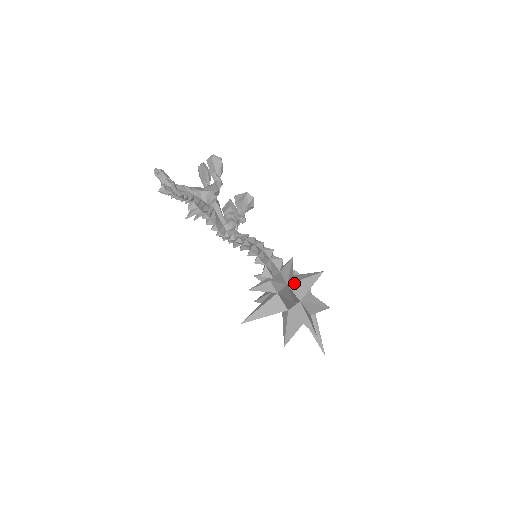
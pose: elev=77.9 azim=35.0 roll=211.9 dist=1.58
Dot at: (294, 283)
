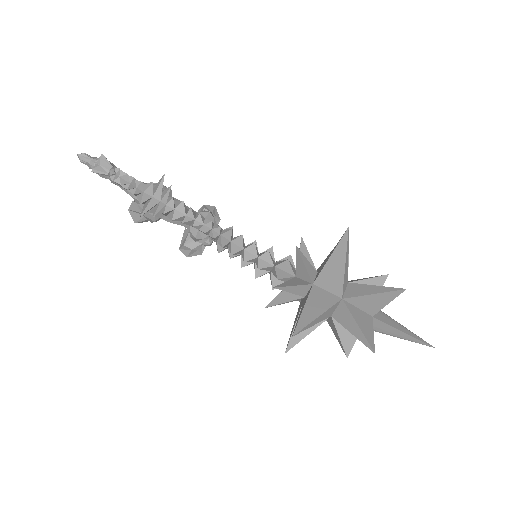
Dot at: occluded
